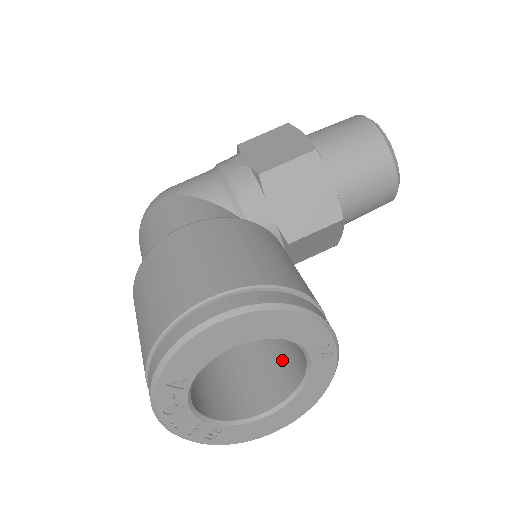
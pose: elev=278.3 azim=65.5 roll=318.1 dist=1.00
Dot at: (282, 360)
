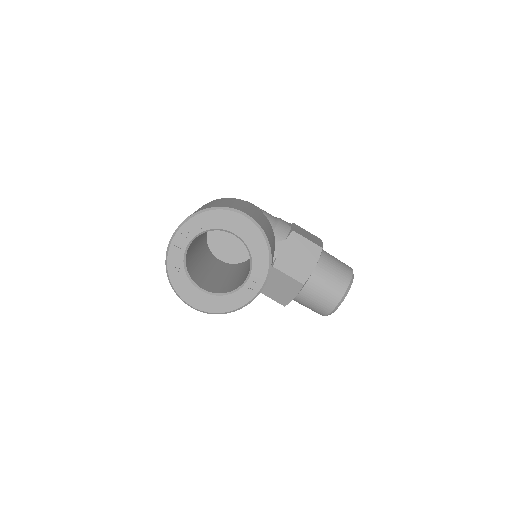
Dot at: (227, 286)
